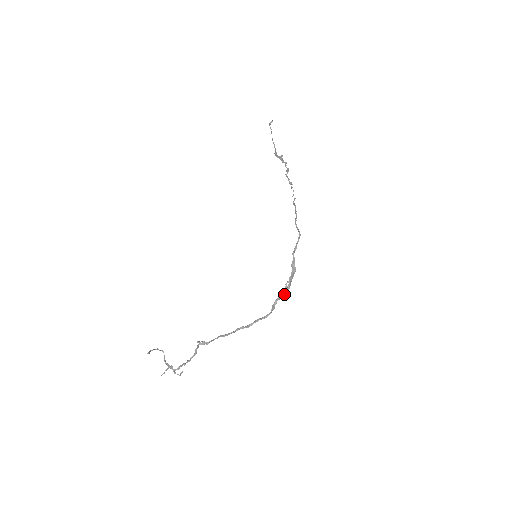
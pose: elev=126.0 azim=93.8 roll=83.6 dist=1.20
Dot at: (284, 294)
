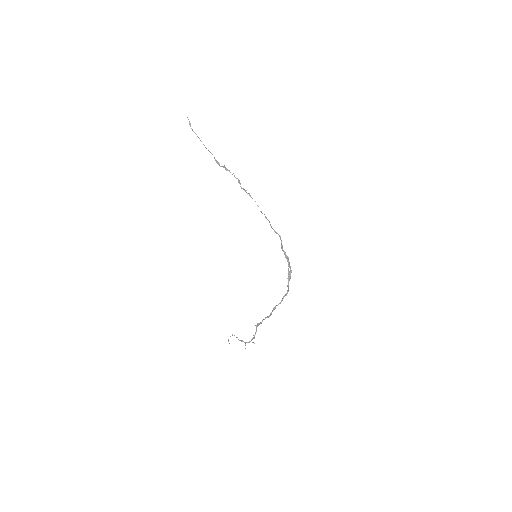
Dot at: (290, 276)
